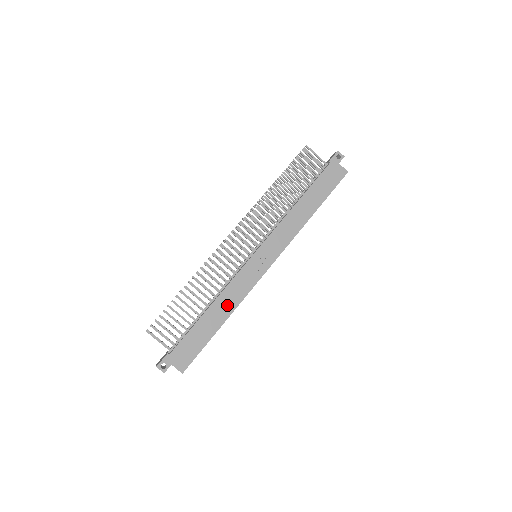
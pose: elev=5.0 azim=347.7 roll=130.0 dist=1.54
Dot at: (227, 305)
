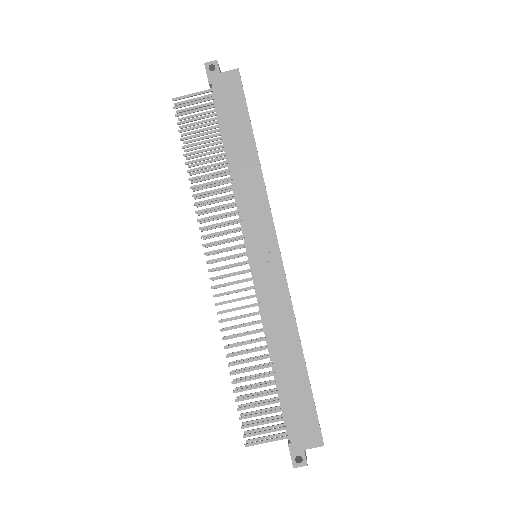
Dot at: (285, 335)
